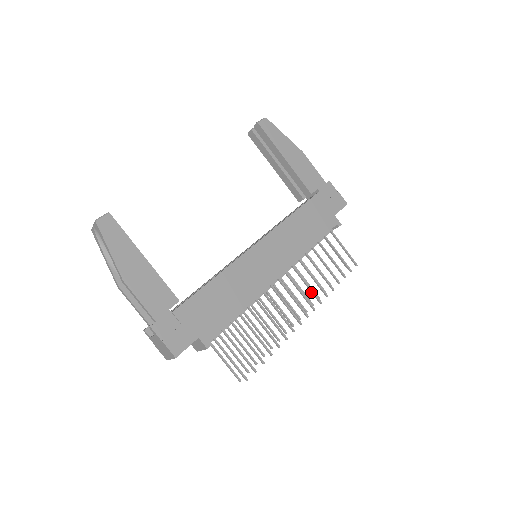
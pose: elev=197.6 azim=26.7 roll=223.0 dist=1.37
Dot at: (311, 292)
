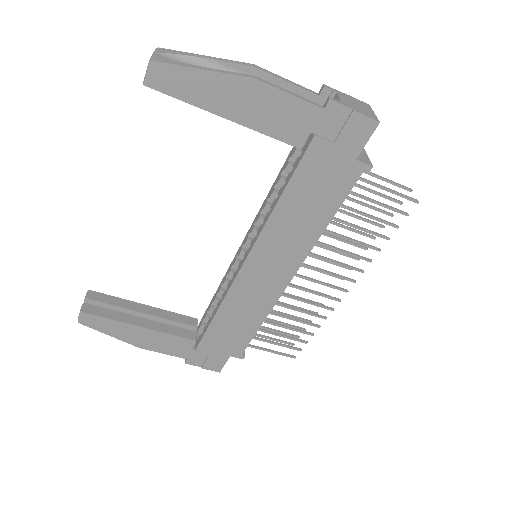
Dot at: (345, 266)
